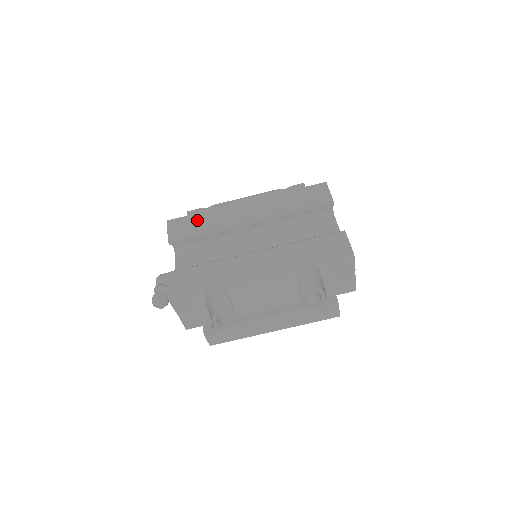
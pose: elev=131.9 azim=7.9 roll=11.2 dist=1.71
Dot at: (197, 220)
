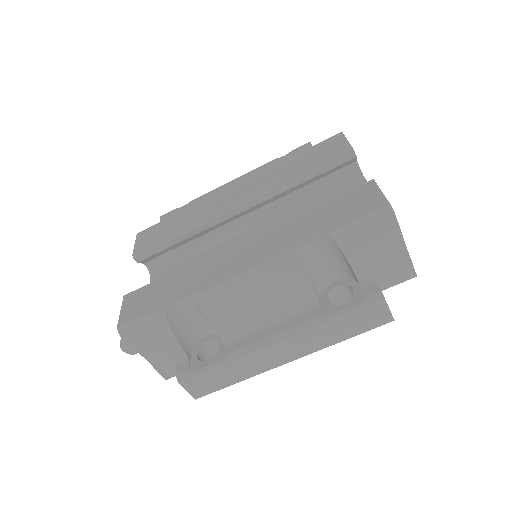
Dot at: (170, 222)
